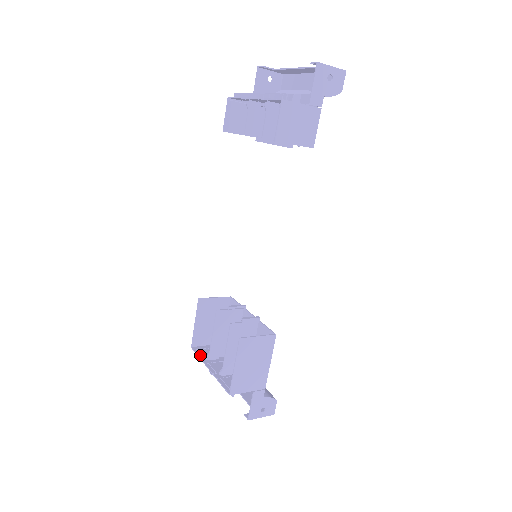
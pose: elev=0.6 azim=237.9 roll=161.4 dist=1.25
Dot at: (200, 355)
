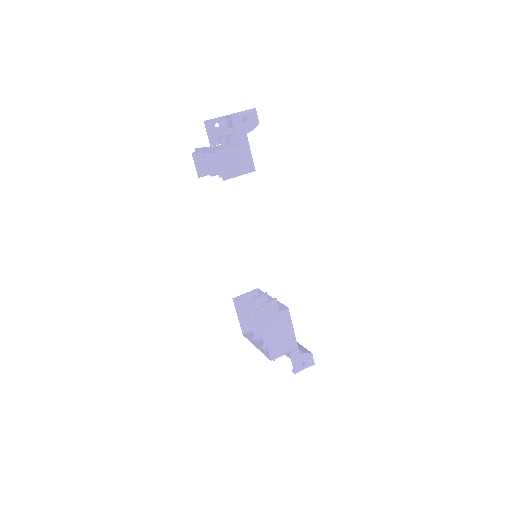
Dot at: (249, 338)
